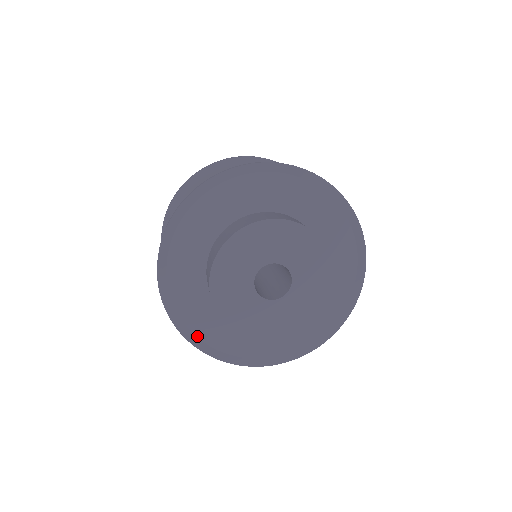
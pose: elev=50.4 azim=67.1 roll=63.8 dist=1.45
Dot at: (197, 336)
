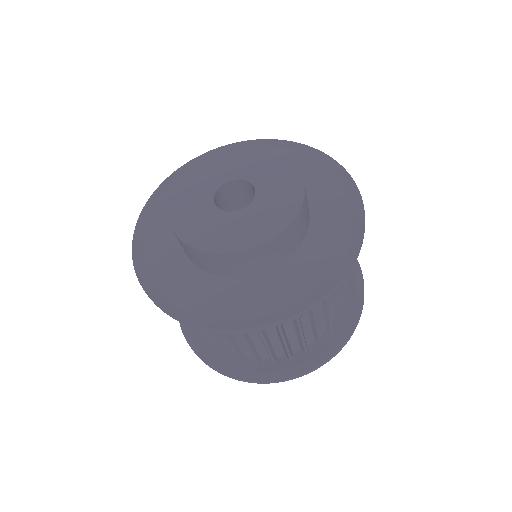
Dot at: (231, 320)
